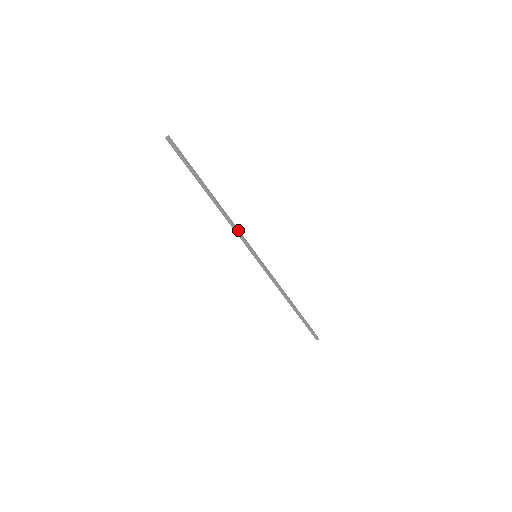
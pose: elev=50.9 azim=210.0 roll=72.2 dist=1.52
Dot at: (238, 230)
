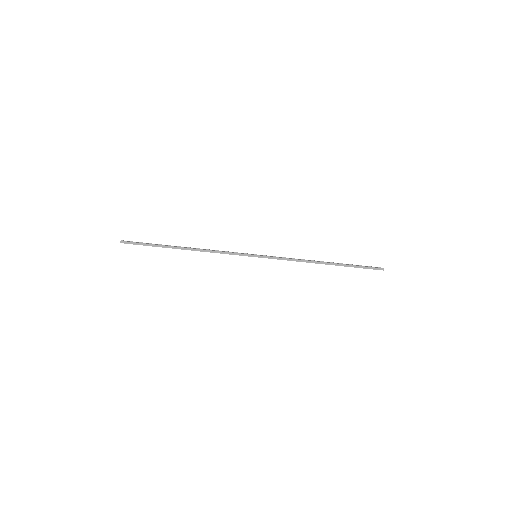
Dot at: (223, 252)
